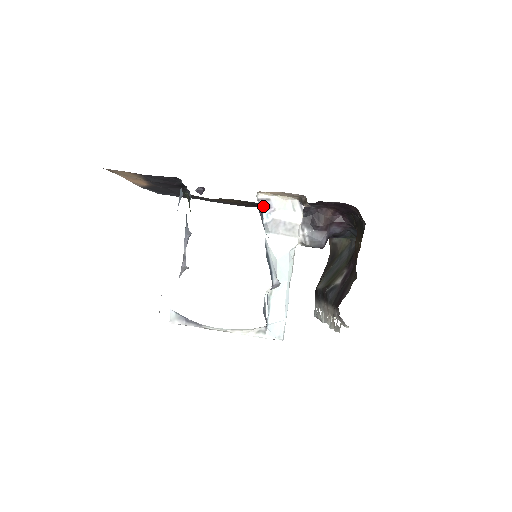
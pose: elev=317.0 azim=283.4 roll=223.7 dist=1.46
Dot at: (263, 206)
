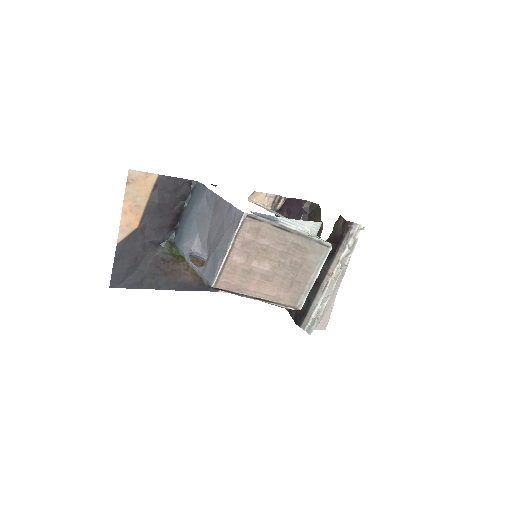
Dot at: occluded
